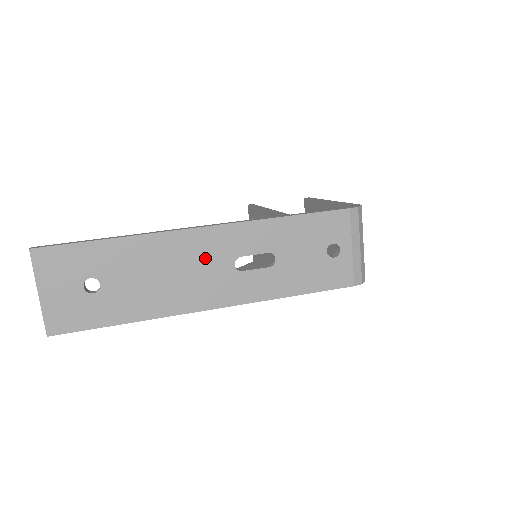
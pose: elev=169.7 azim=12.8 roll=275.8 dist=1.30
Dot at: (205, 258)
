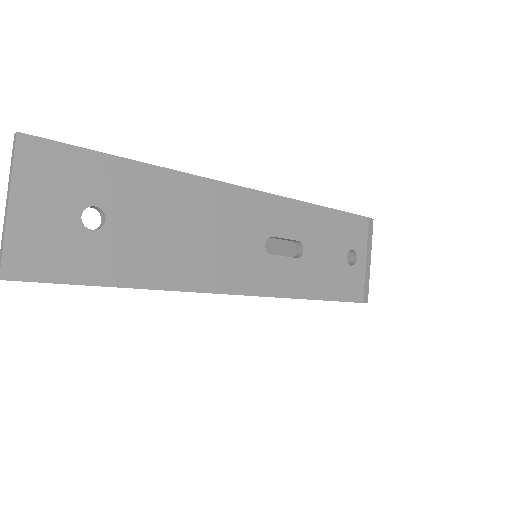
Dot at: (237, 226)
